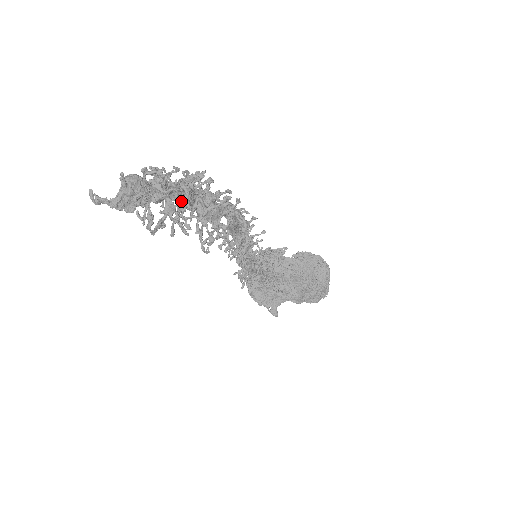
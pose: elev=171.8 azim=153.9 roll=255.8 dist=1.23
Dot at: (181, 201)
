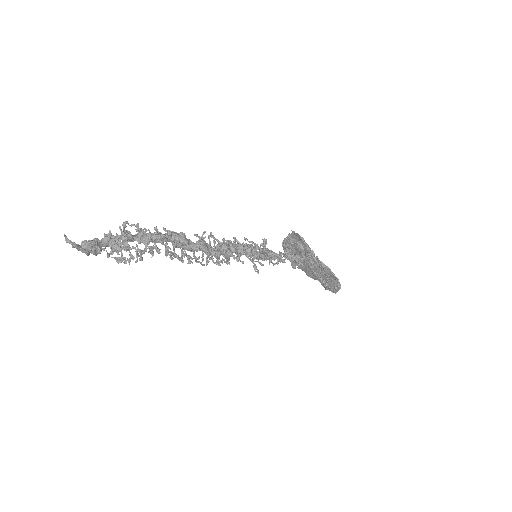
Dot at: (151, 241)
